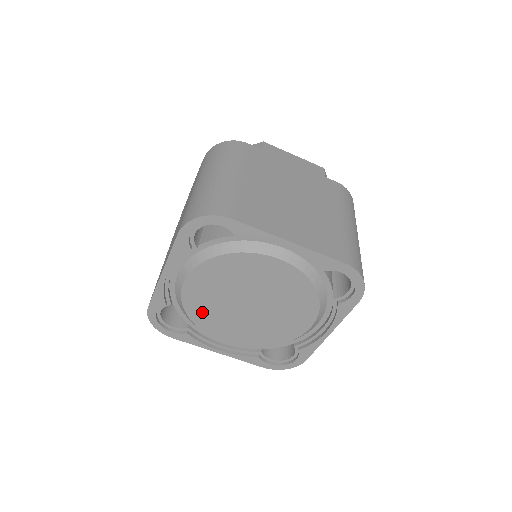
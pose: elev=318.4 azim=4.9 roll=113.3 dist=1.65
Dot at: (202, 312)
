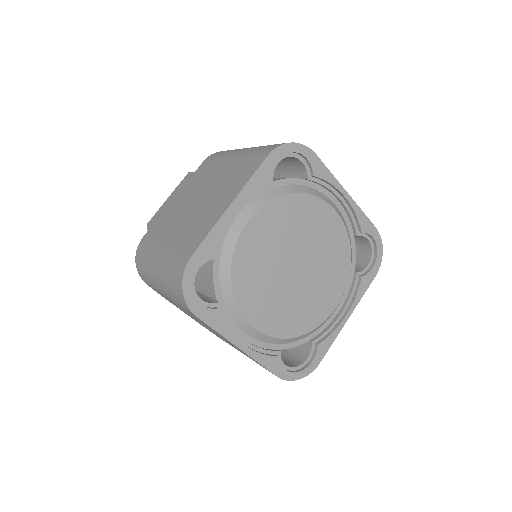
Dot at: (248, 272)
